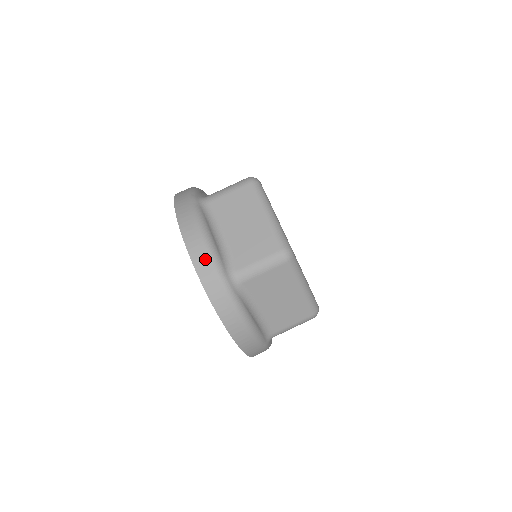
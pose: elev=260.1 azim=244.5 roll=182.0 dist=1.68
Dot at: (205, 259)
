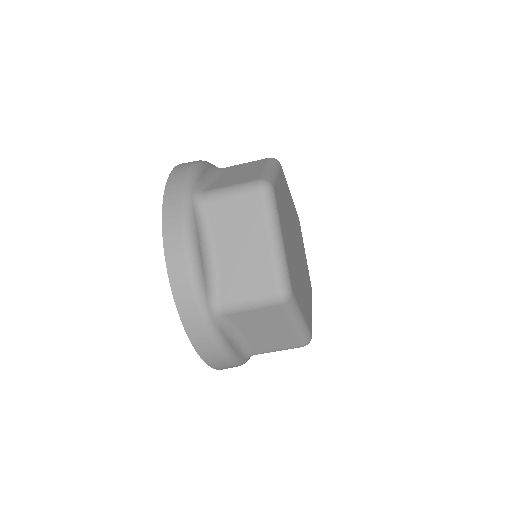
Dot at: (227, 366)
